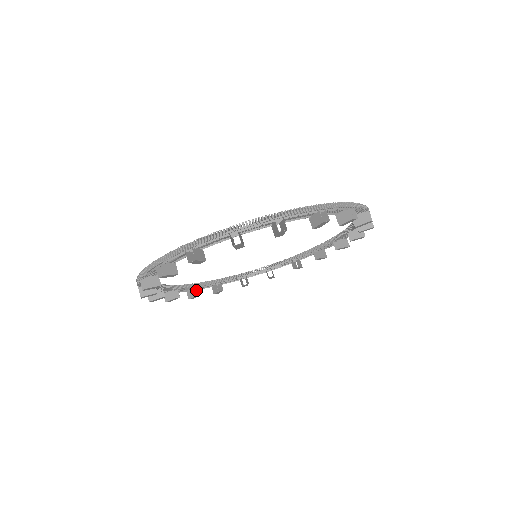
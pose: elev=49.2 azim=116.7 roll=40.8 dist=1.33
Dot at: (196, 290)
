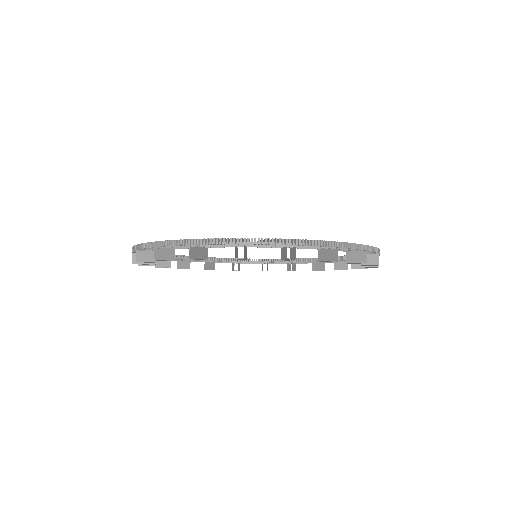
Dot at: occluded
